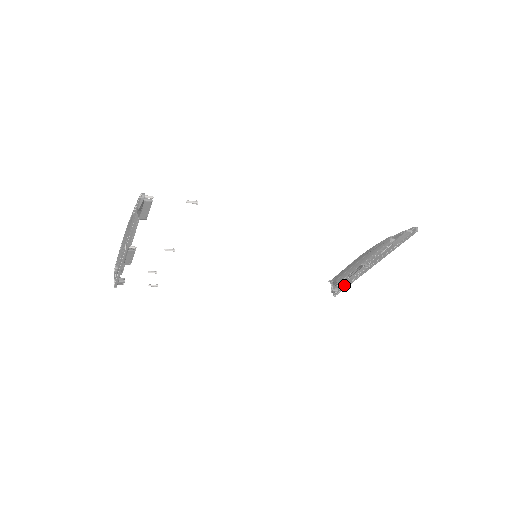
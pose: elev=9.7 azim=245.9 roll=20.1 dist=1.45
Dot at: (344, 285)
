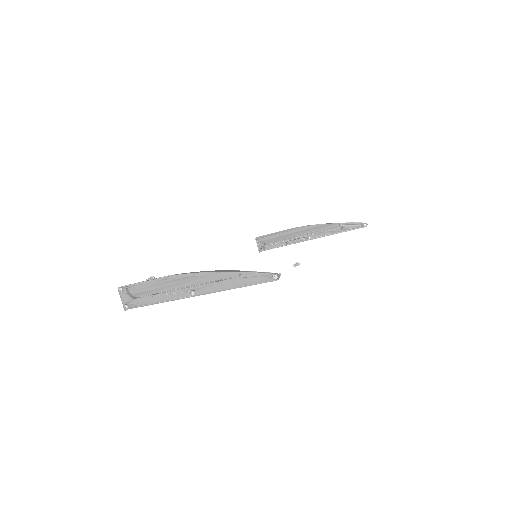
Dot at: (274, 246)
